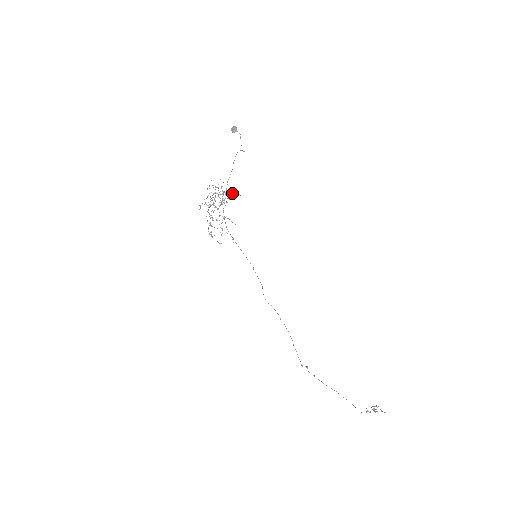
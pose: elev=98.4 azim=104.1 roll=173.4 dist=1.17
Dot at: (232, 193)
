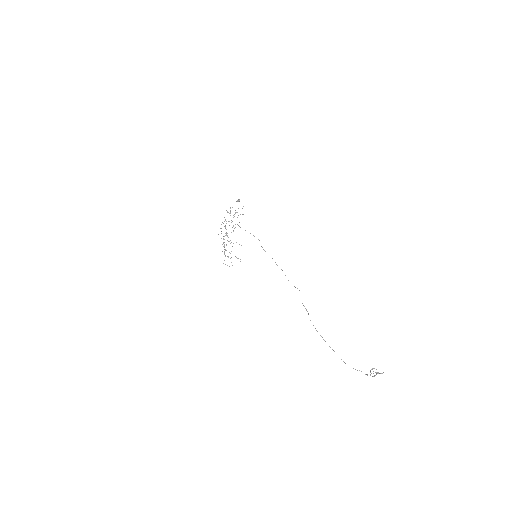
Dot at: occluded
